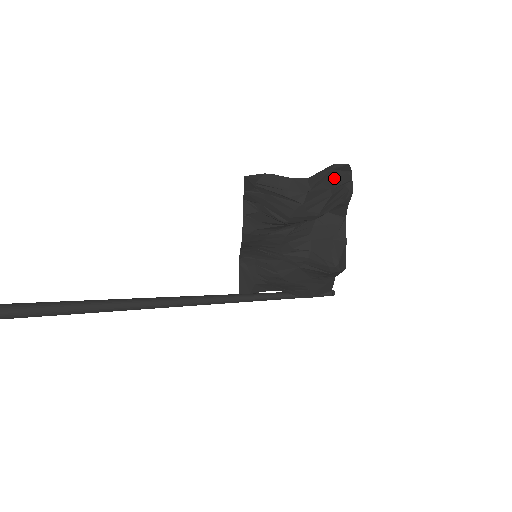
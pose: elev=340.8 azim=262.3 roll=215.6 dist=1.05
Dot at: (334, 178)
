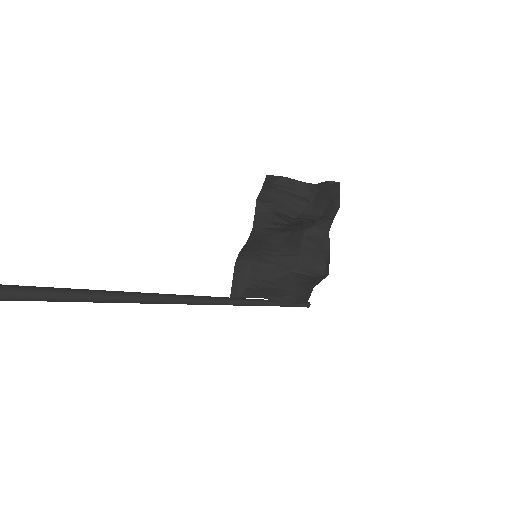
Dot at: (329, 192)
